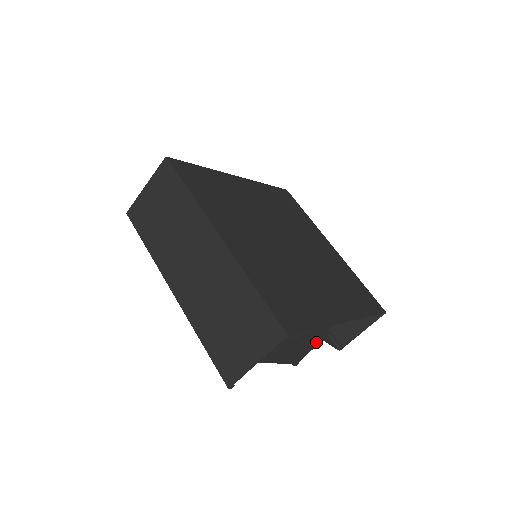
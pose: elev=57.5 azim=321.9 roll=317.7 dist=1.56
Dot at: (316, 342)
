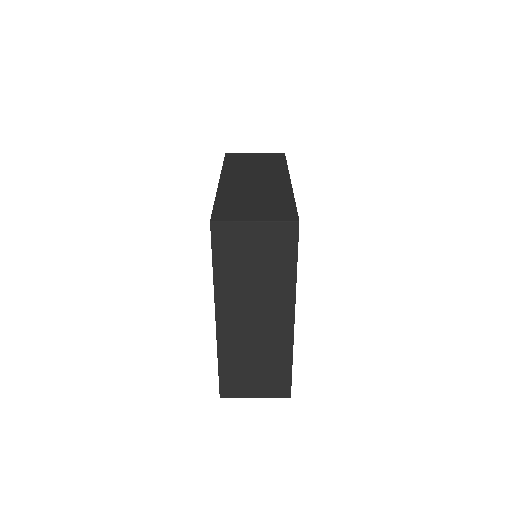
Dot at: occluded
